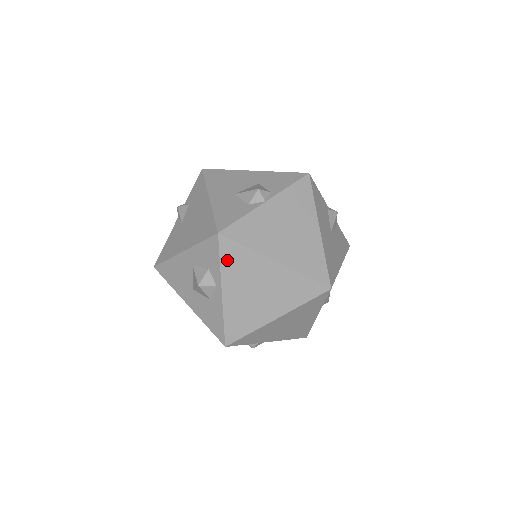
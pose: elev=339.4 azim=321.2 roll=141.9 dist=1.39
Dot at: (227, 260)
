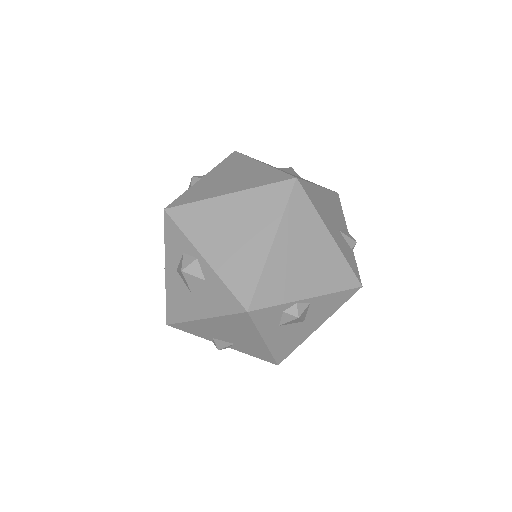
Dot at: (187, 225)
